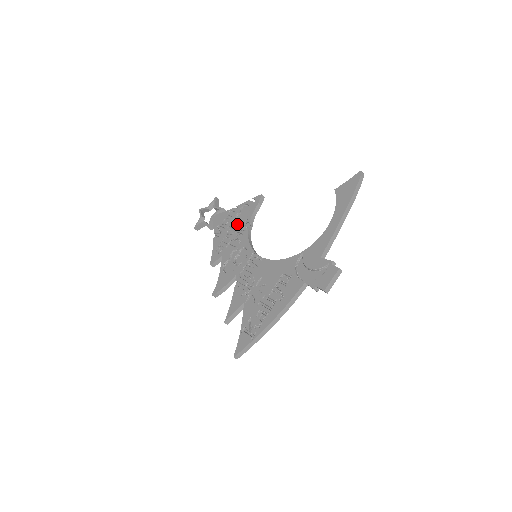
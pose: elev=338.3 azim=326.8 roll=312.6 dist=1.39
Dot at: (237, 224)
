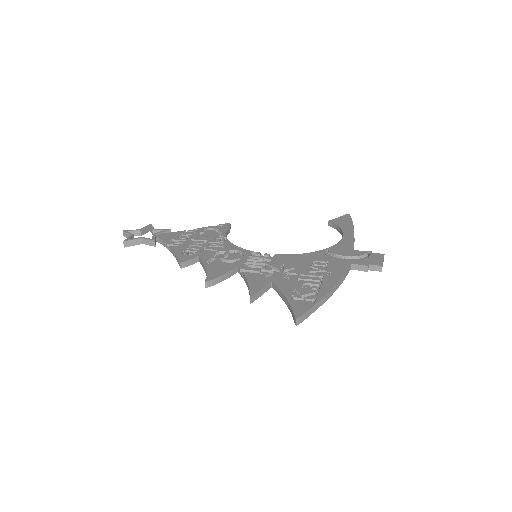
Dot at: (207, 237)
